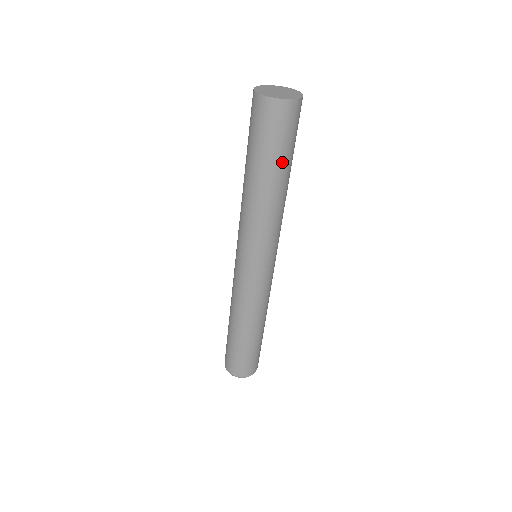
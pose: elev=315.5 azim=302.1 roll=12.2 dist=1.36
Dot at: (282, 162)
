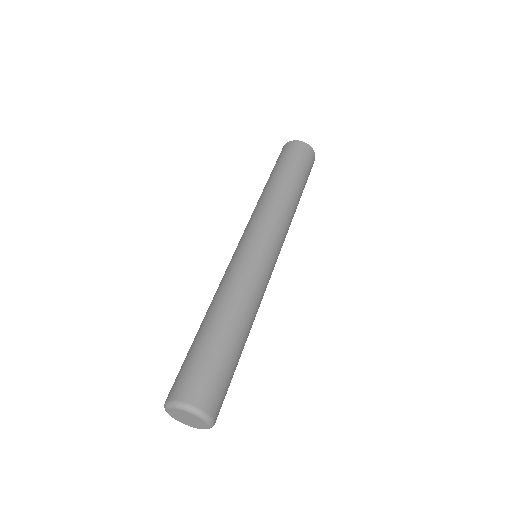
Dot at: (297, 173)
